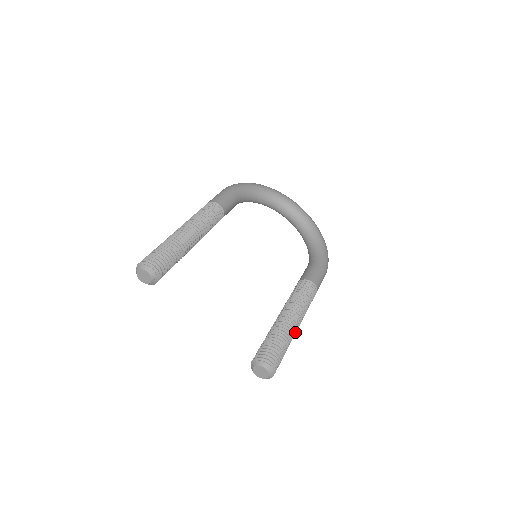
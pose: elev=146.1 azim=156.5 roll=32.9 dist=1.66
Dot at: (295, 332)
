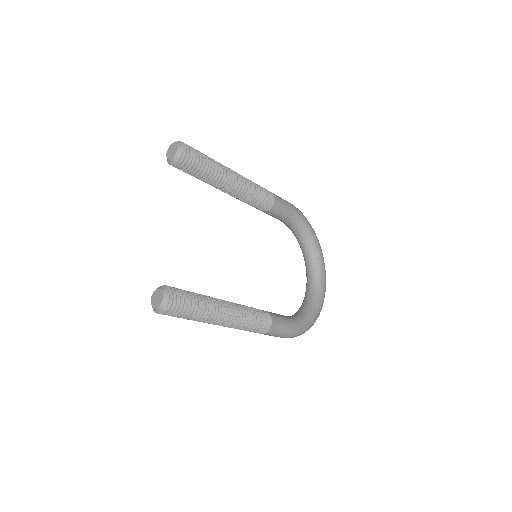
Dot at: (216, 321)
